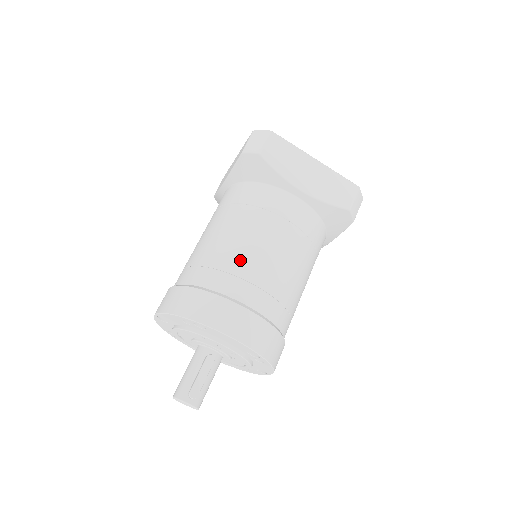
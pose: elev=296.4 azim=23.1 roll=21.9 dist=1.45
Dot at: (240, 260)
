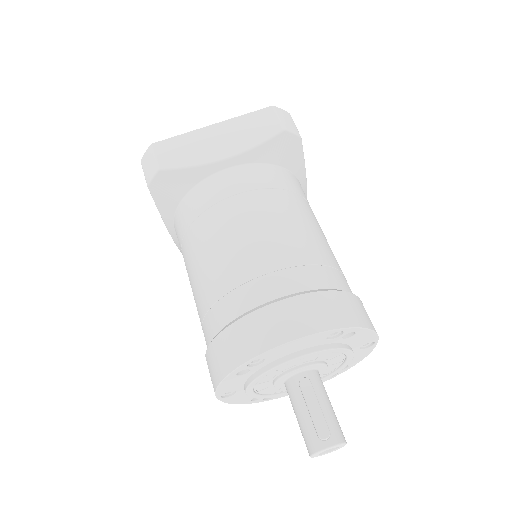
Dot at: (232, 268)
